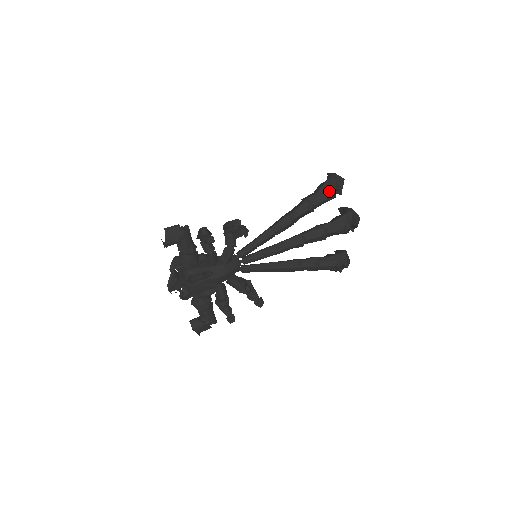
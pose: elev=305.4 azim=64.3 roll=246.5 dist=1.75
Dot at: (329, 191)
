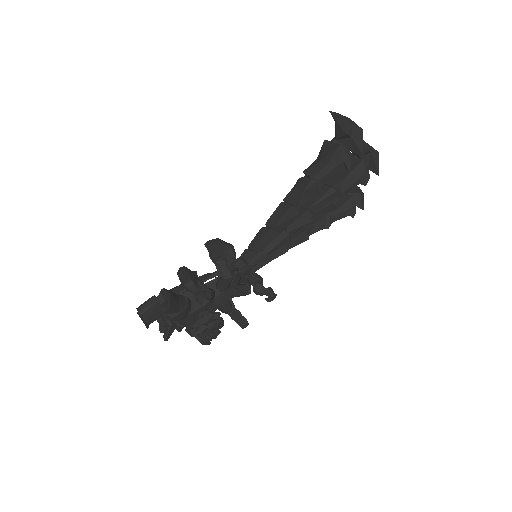
Dot at: (345, 161)
